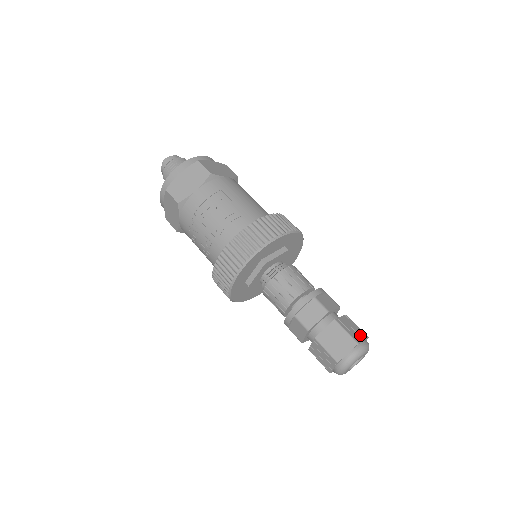
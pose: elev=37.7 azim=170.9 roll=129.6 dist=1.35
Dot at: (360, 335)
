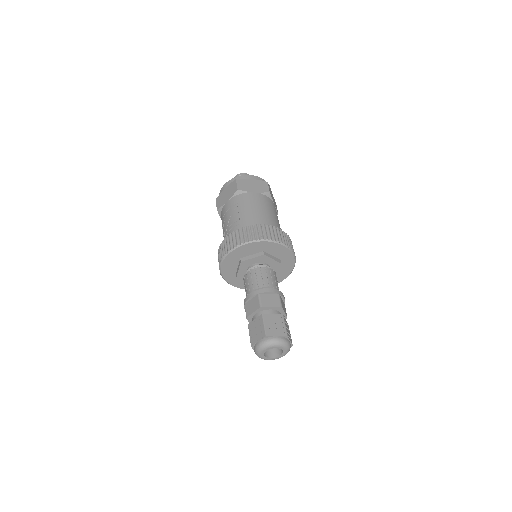
Dot at: (278, 331)
